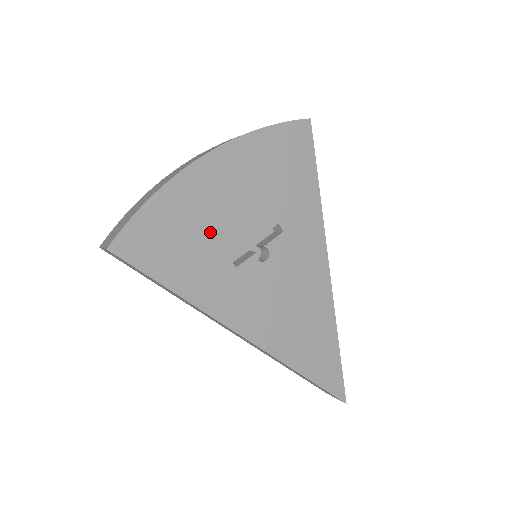
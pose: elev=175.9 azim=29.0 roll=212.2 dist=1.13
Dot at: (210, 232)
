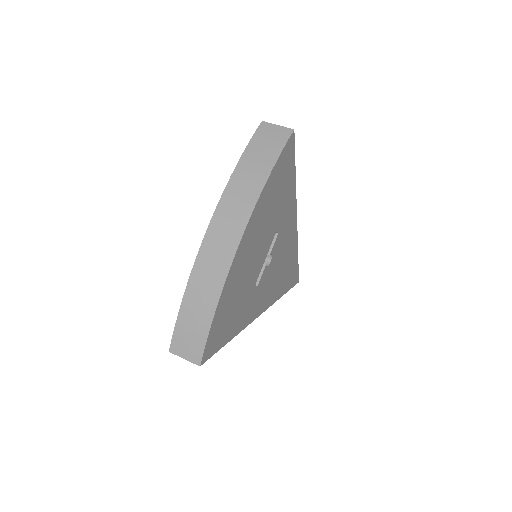
Dot at: (245, 285)
